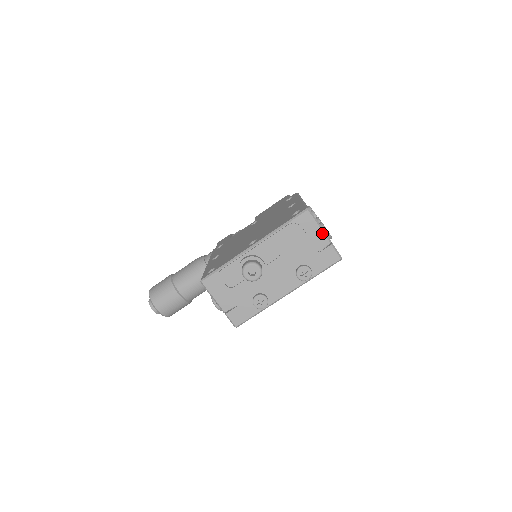
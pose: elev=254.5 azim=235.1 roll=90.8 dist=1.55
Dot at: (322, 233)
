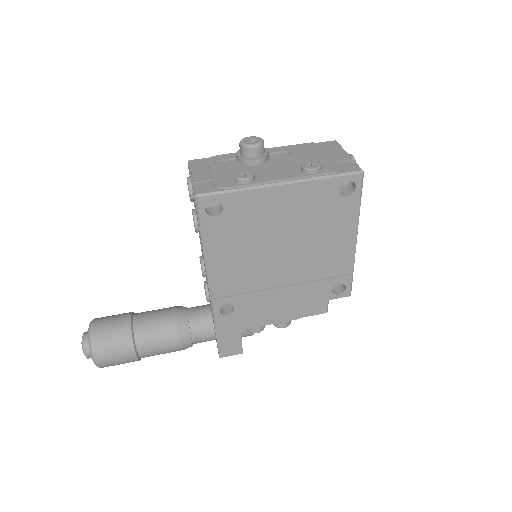
Dot at: (345, 153)
